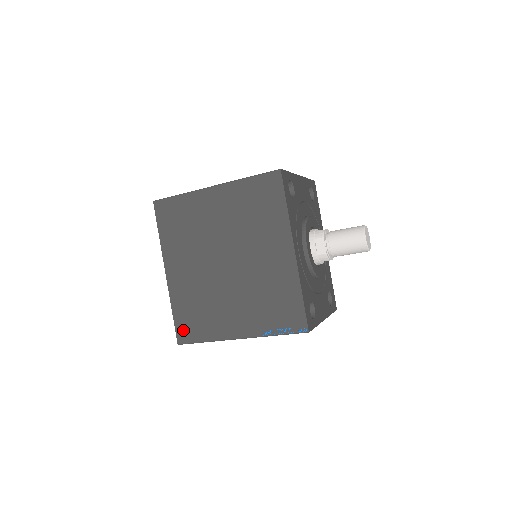
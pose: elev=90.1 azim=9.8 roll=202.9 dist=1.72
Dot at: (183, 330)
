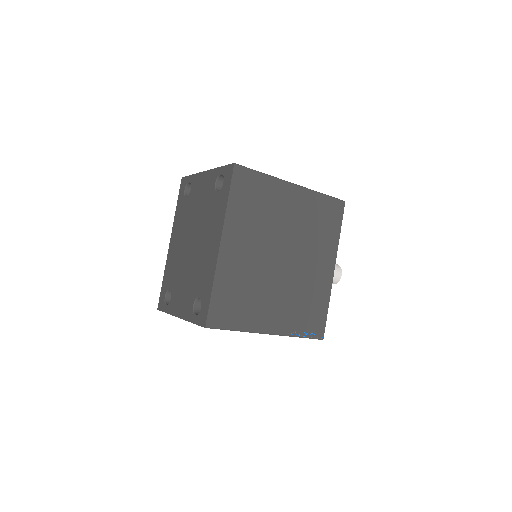
Dot at: (218, 313)
